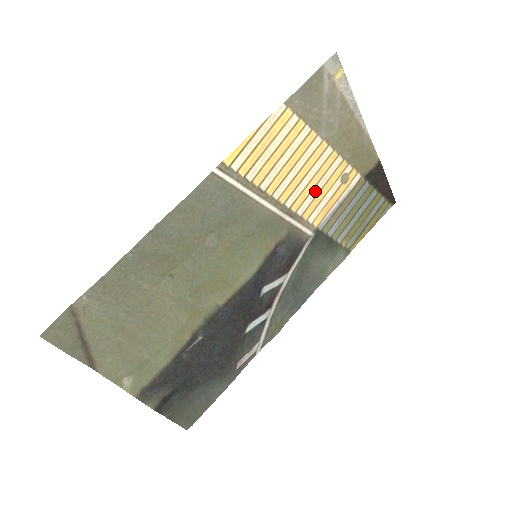
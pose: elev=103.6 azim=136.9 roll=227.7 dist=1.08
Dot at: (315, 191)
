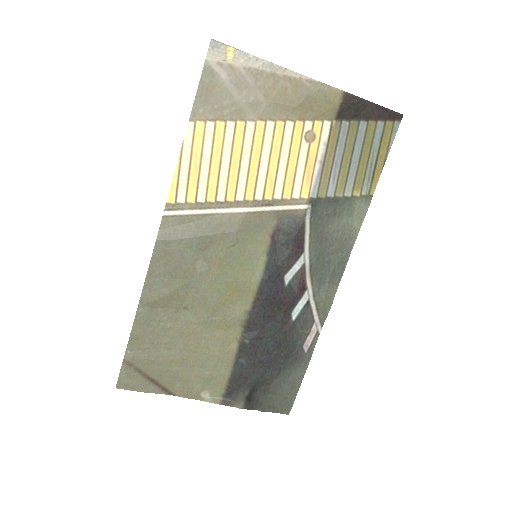
Dot at: (281, 169)
